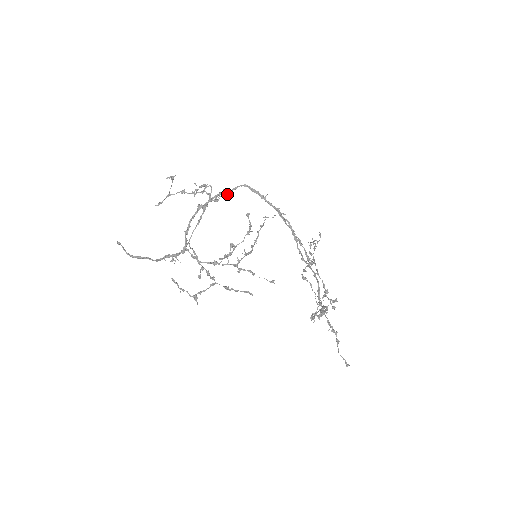
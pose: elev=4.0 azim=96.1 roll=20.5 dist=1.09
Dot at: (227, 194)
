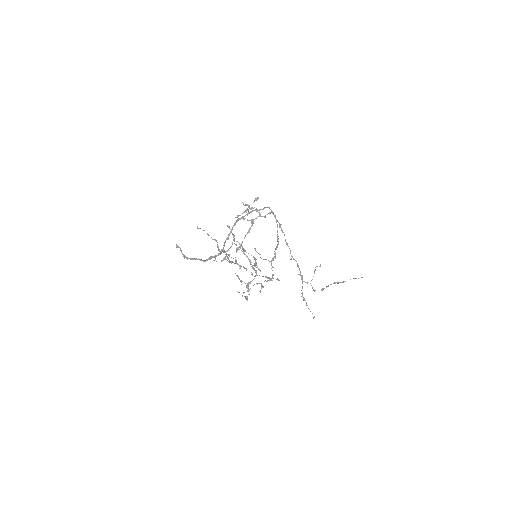
Dot at: (270, 213)
